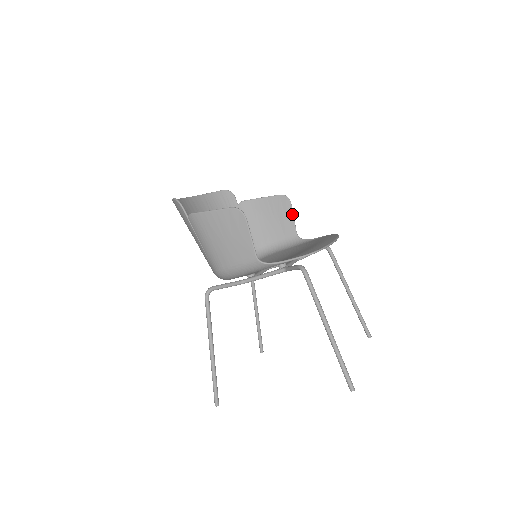
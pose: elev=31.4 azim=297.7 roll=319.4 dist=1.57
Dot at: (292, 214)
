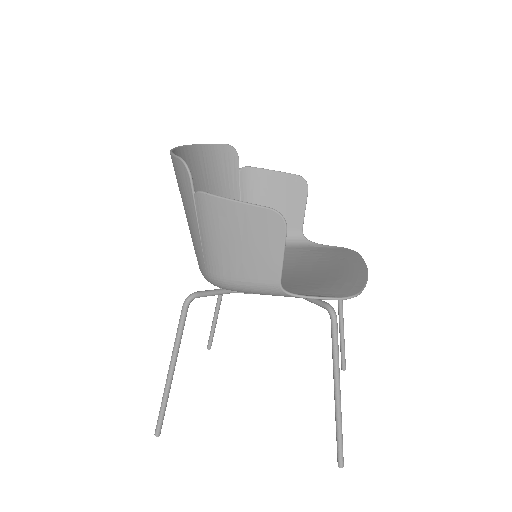
Dot at: (305, 205)
